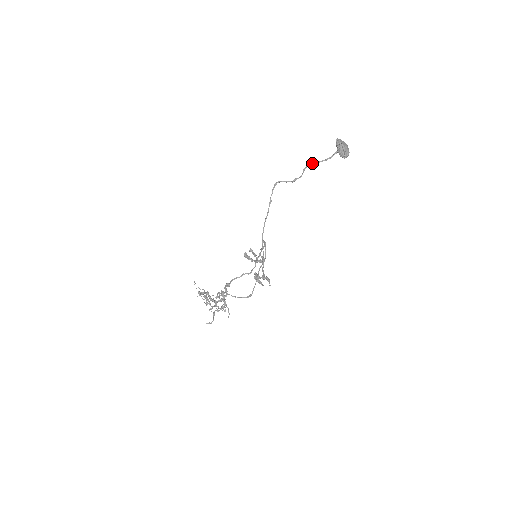
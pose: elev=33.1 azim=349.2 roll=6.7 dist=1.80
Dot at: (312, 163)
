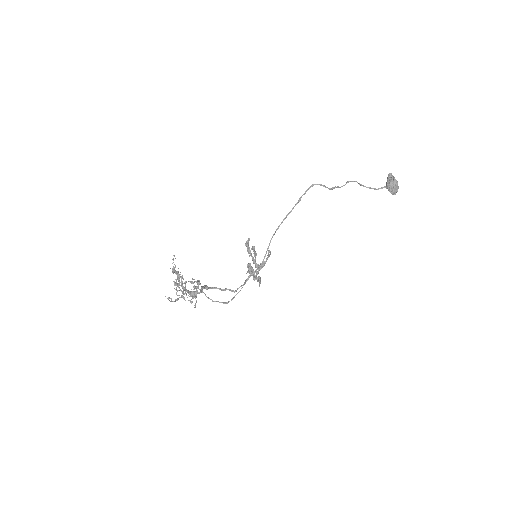
Dot at: (357, 182)
